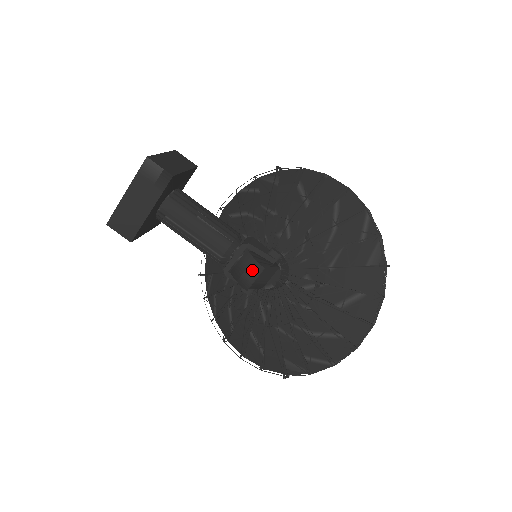
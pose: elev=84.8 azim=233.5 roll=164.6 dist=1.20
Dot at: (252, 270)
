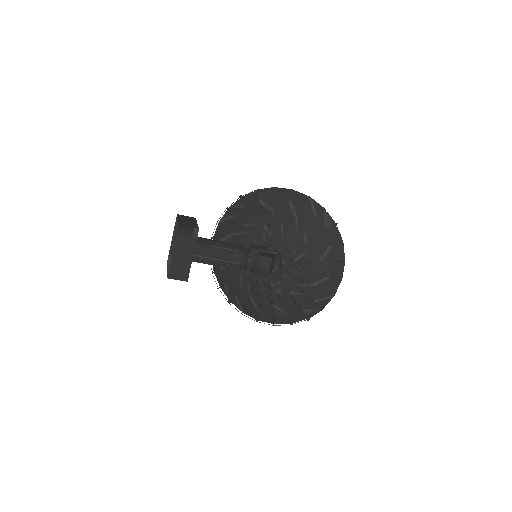
Dot at: (265, 263)
